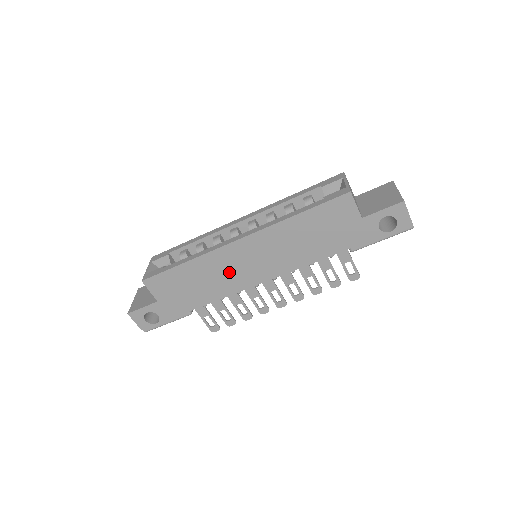
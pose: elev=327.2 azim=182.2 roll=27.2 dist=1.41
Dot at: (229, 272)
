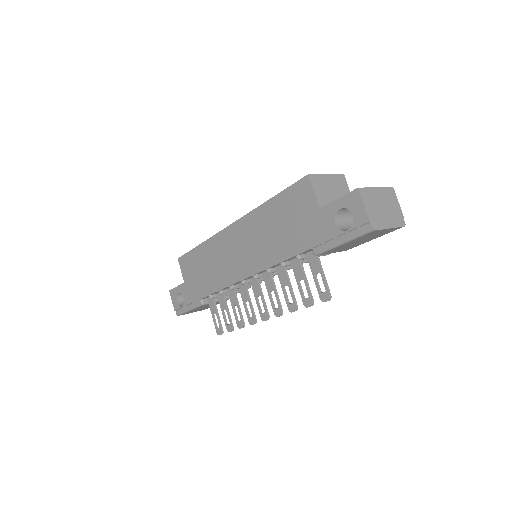
Dot at: (224, 261)
